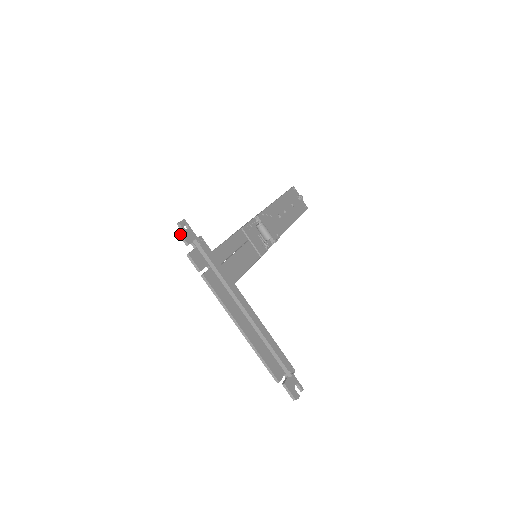
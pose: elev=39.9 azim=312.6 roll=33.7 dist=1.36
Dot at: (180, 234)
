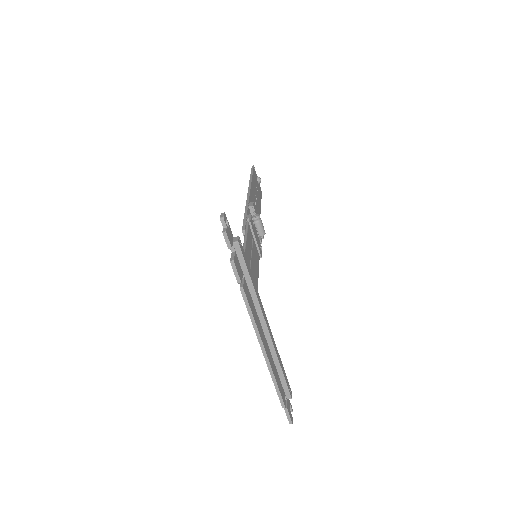
Dot at: (226, 234)
